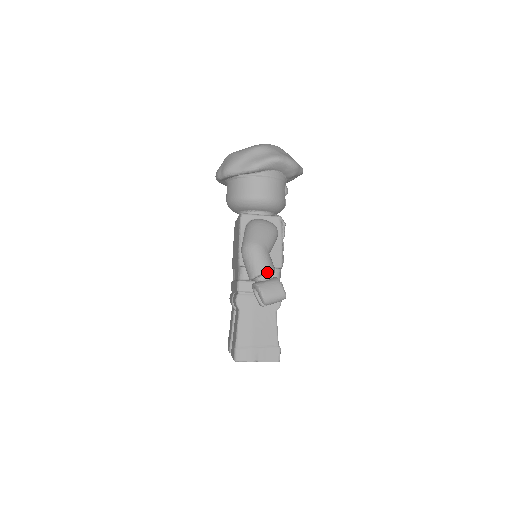
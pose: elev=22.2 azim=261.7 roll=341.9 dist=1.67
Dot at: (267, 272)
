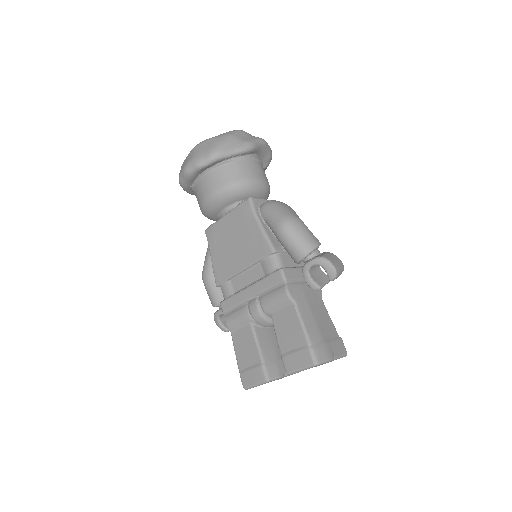
Dot at: (319, 245)
